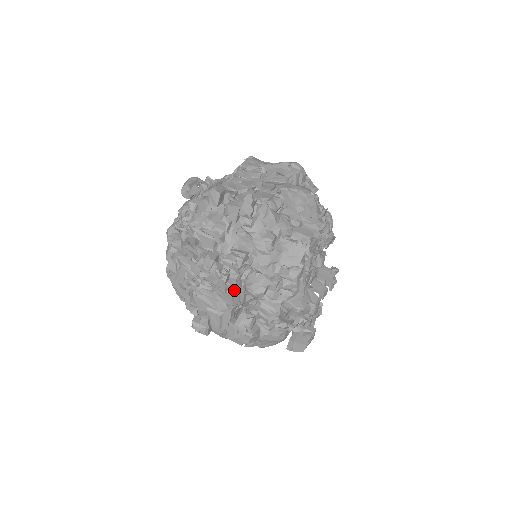
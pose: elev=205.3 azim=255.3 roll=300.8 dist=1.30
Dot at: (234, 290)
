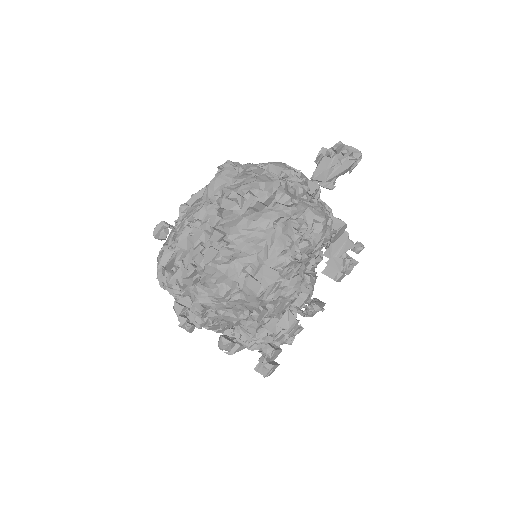
Dot at: (207, 327)
